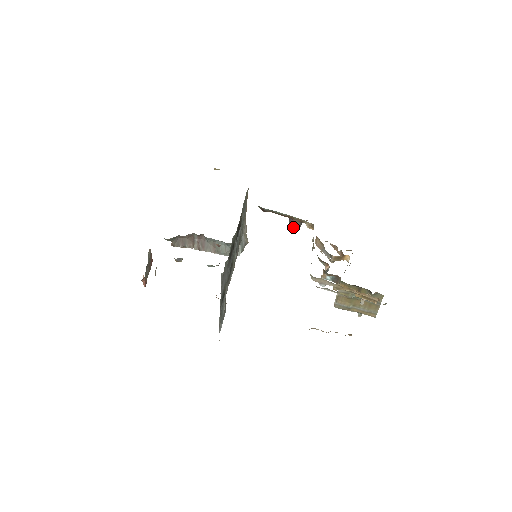
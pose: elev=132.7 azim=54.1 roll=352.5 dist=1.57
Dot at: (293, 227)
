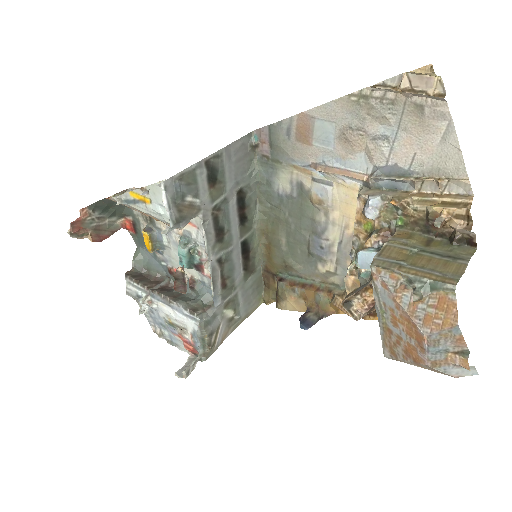
Dot at: (303, 322)
